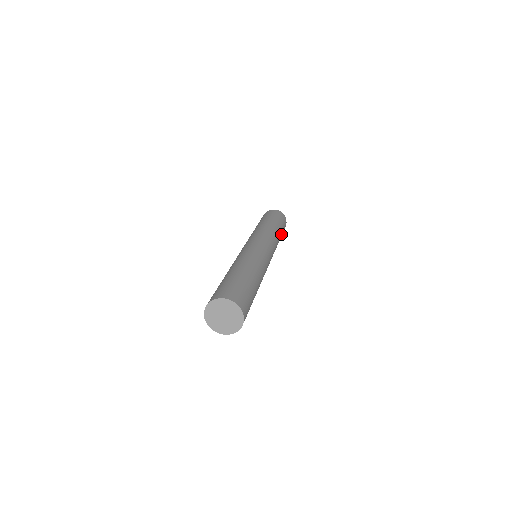
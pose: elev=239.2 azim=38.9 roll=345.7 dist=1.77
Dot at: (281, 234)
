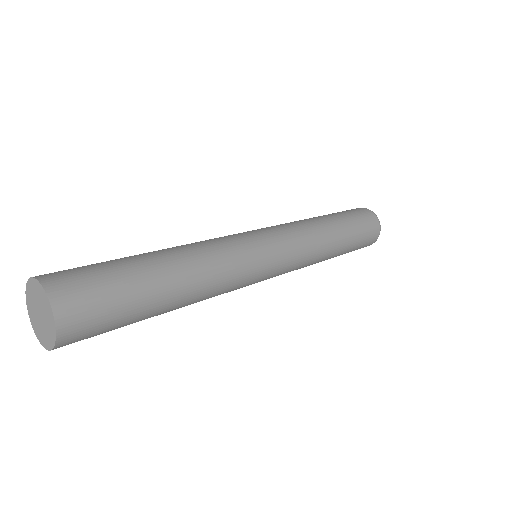
Dot at: (343, 250)
